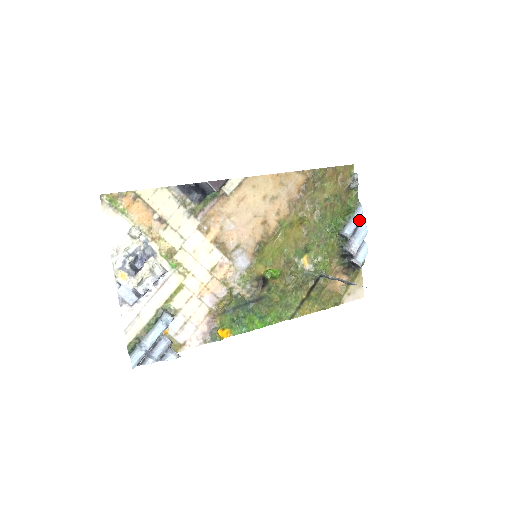
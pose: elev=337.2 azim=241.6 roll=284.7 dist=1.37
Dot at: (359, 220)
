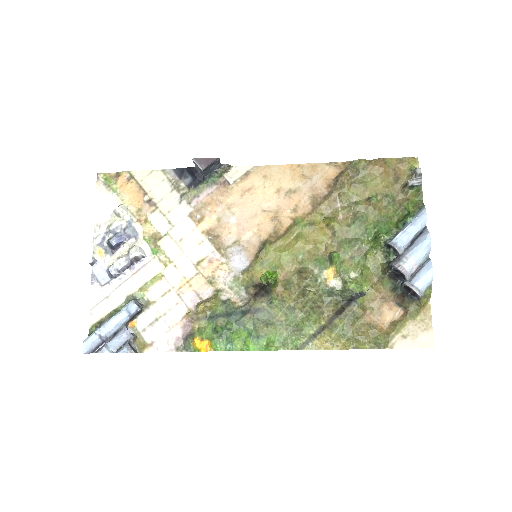
Dot at: (422, 229)
